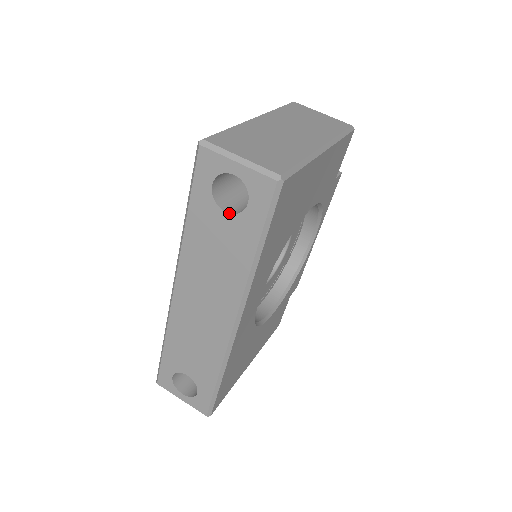
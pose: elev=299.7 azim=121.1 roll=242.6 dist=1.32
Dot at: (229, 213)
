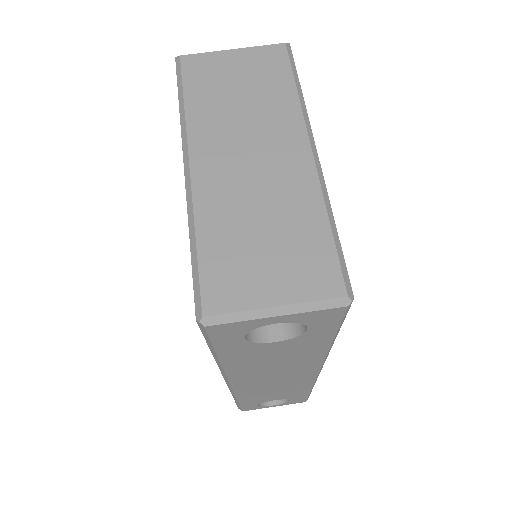
Dot at: (281, 341)
